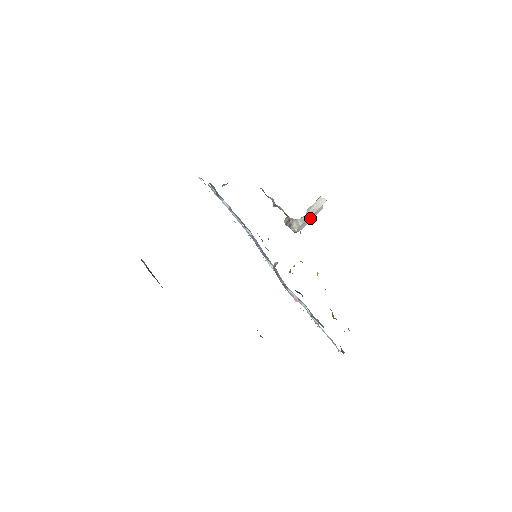
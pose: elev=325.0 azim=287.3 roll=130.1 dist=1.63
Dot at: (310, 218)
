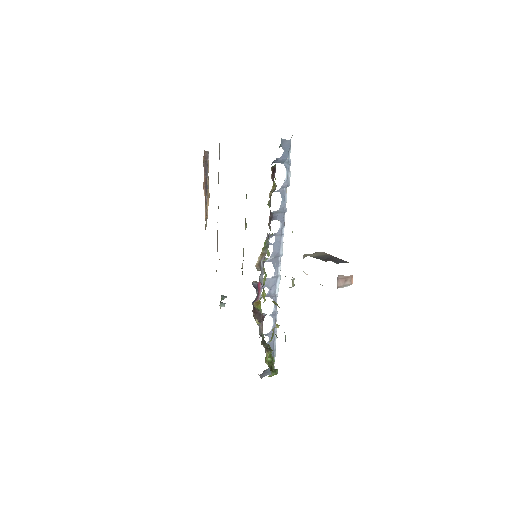
Dot at: occluded
